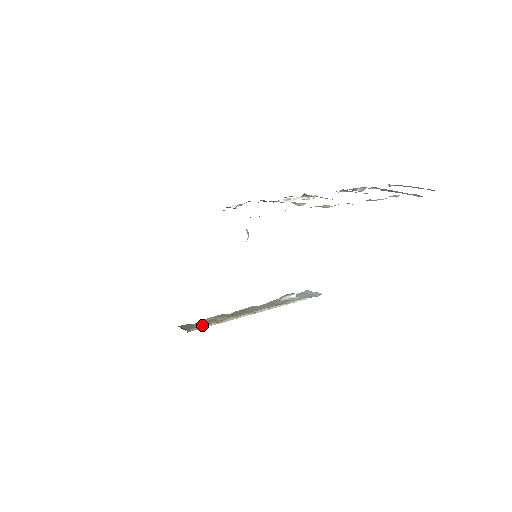
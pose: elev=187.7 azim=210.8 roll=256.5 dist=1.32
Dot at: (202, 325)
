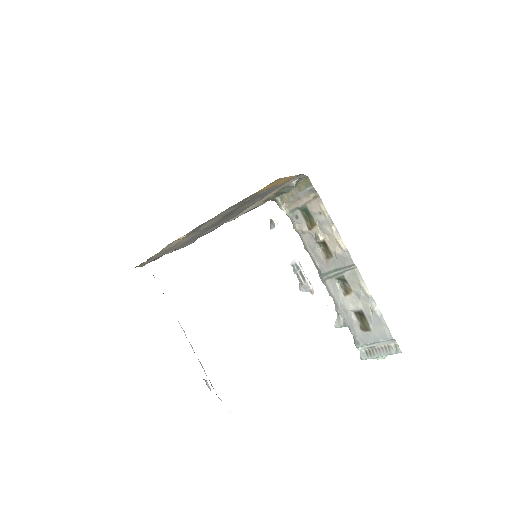
Dot at: occluded
